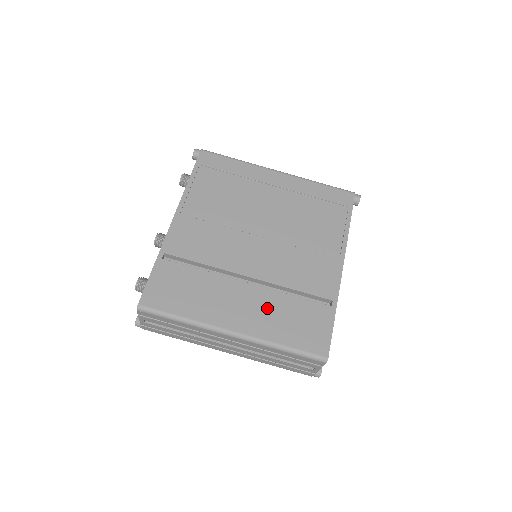
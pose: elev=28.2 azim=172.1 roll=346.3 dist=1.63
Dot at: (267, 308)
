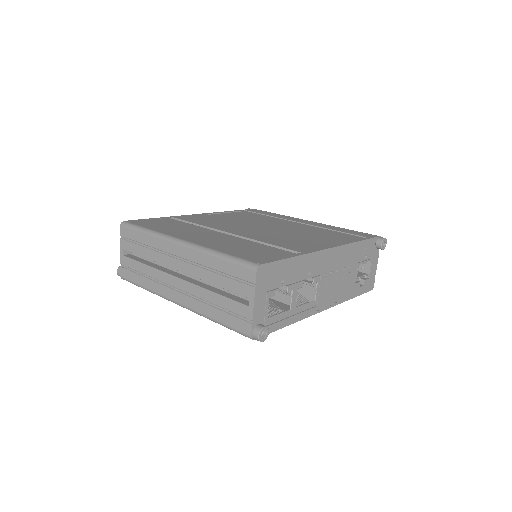
Dot at: (228, 241)
